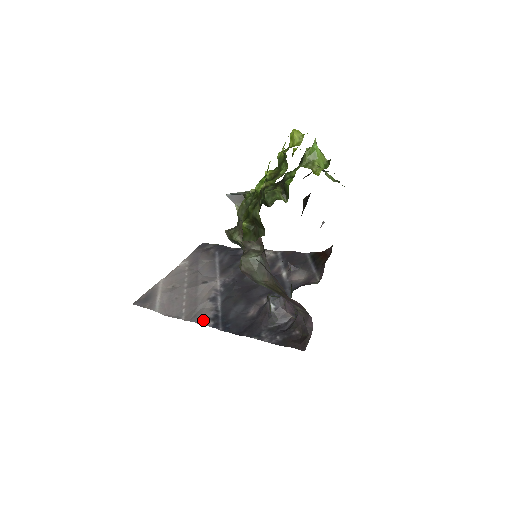
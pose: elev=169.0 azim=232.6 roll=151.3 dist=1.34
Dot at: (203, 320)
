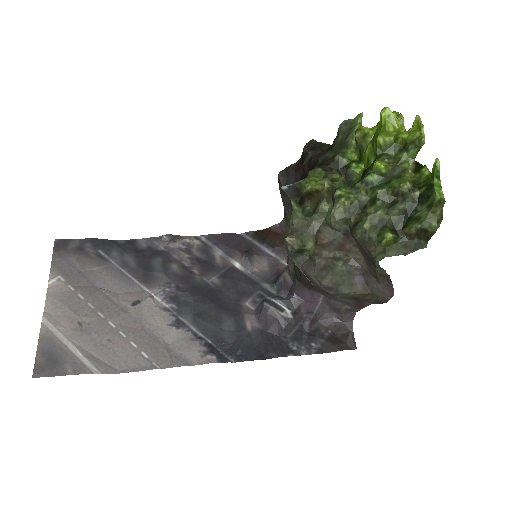
Dot at: (197, 358)
